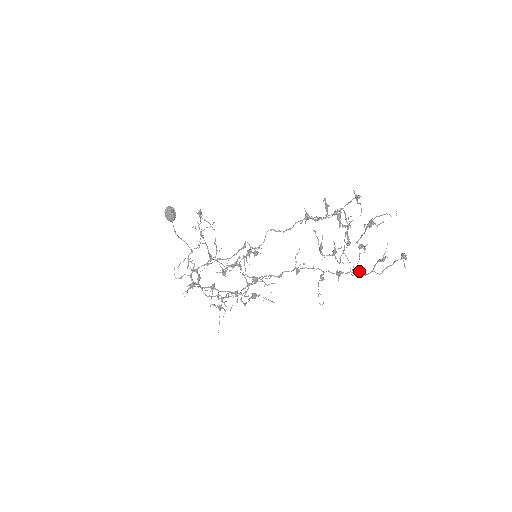
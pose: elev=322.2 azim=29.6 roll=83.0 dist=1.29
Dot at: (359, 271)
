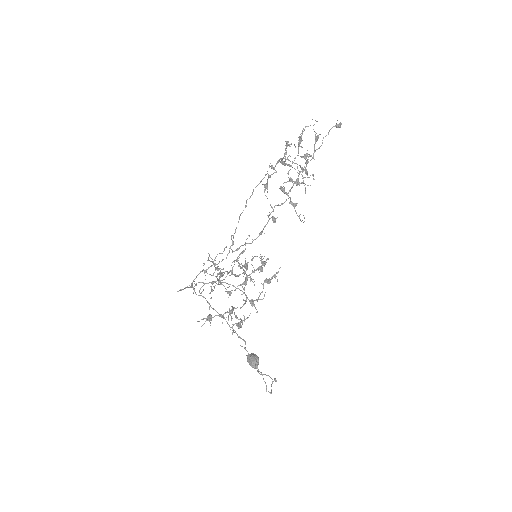
Dot at: (306, 162)
